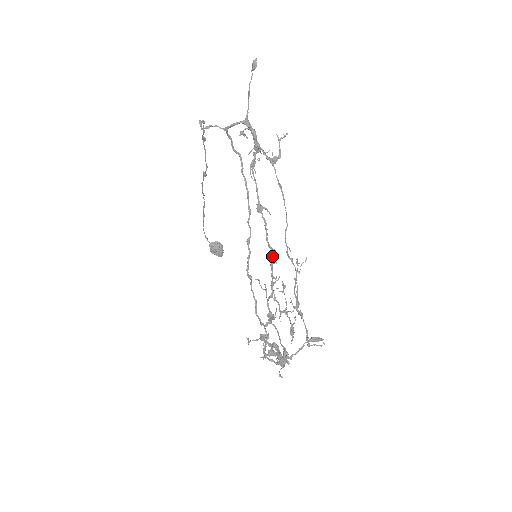
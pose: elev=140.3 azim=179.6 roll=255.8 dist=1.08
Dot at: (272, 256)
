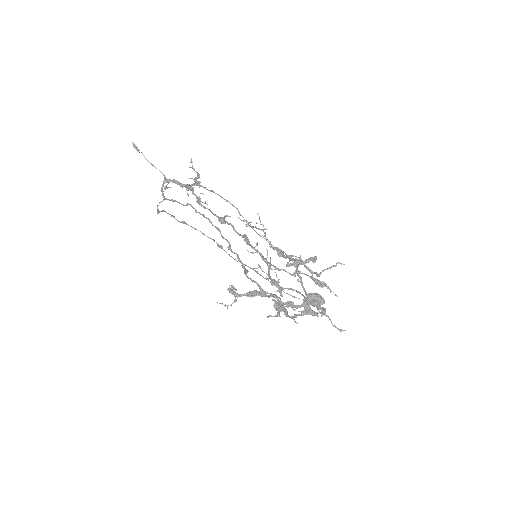
Dot at: (246, 240)
